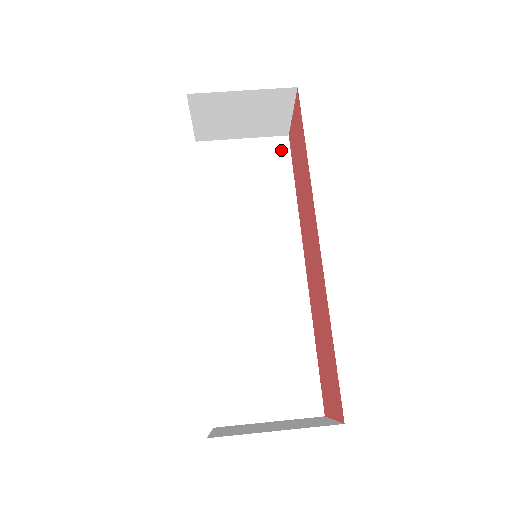
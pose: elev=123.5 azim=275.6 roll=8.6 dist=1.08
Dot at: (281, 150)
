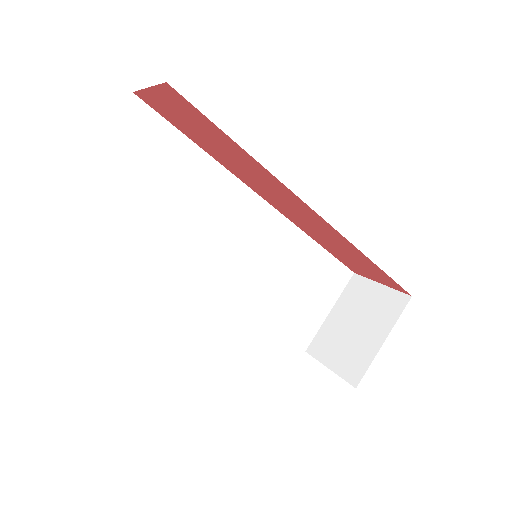
Dot at: (144, 118)
